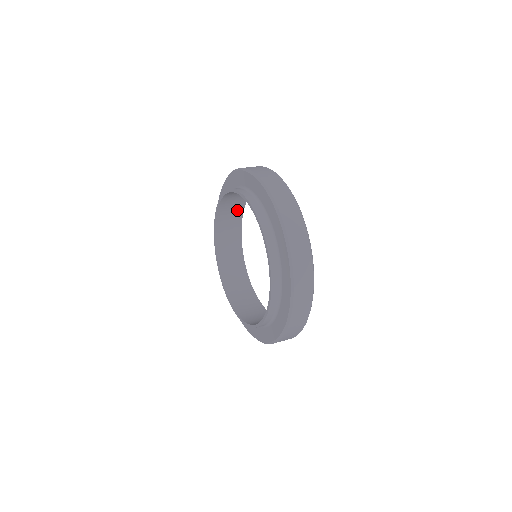
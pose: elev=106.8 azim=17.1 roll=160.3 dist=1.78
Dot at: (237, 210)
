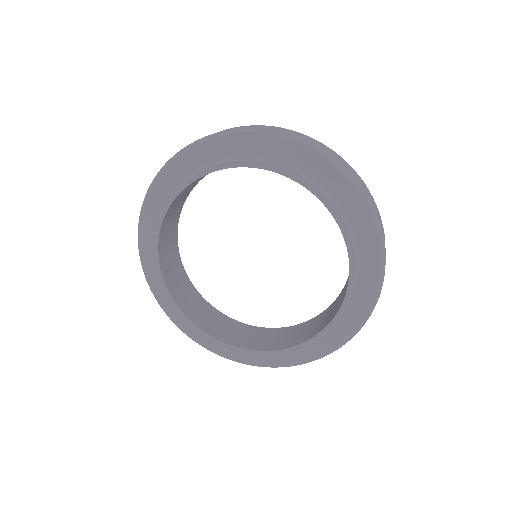
Dot at: (172, 243)
